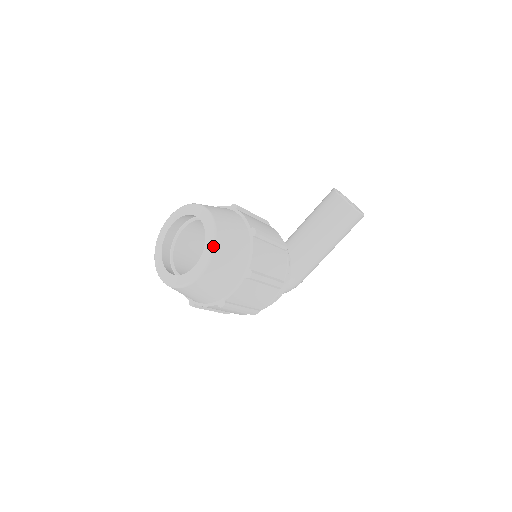
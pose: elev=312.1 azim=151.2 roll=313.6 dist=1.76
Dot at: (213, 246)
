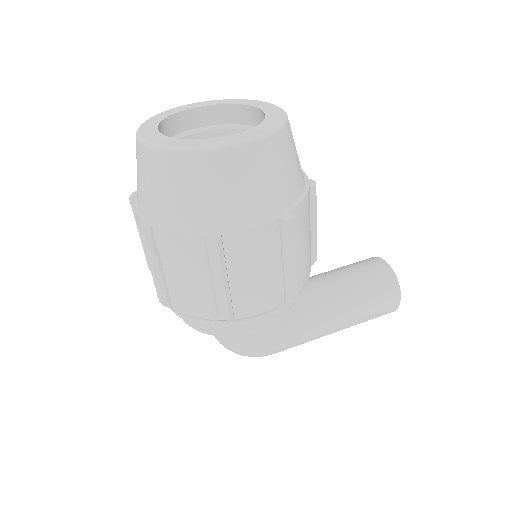
Dot at: (277, 127)
